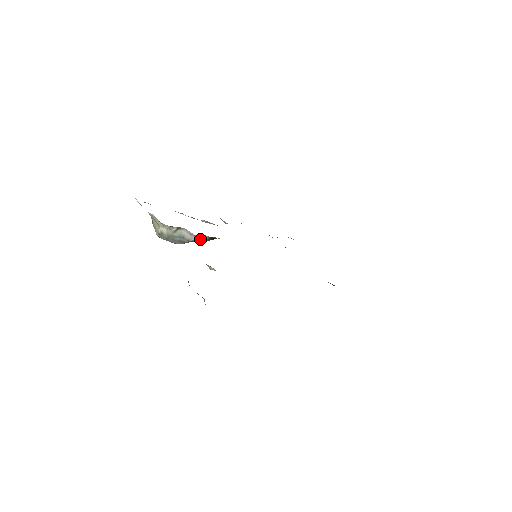
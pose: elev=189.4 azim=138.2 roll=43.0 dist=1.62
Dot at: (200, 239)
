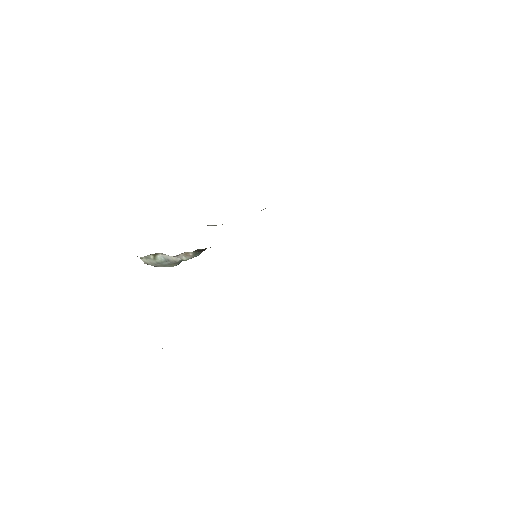
Dot at: (186, 256)
